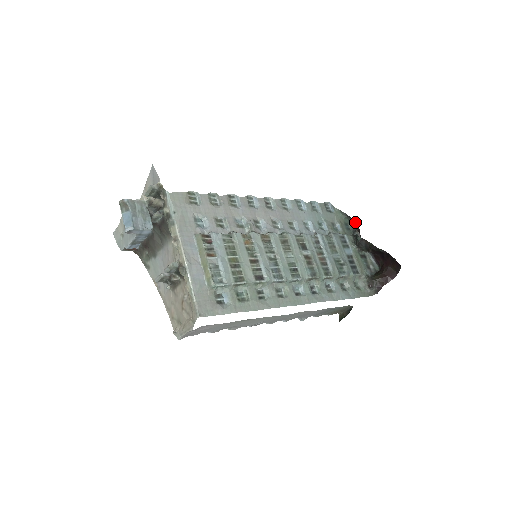
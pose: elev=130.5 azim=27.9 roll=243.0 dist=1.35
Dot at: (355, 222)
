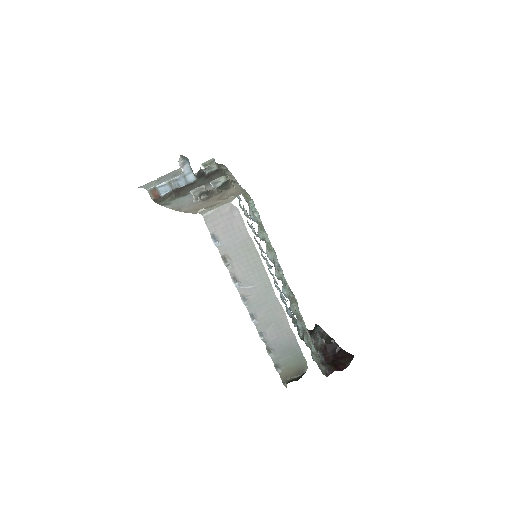
Dot at: occluded
